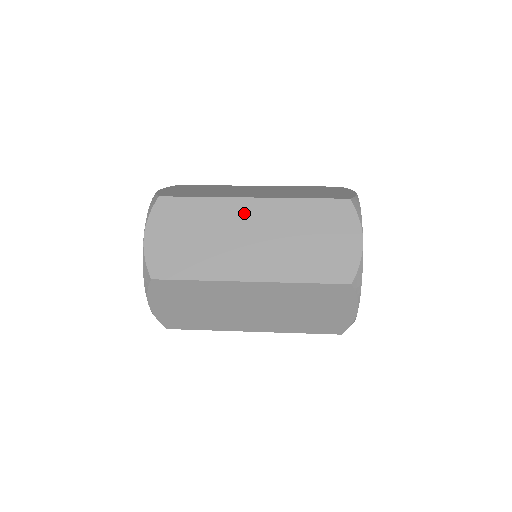
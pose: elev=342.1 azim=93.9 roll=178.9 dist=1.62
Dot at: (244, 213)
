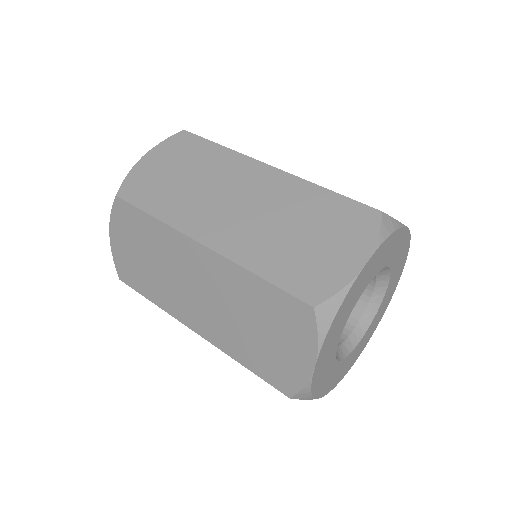
Dot at: (249, 176)
